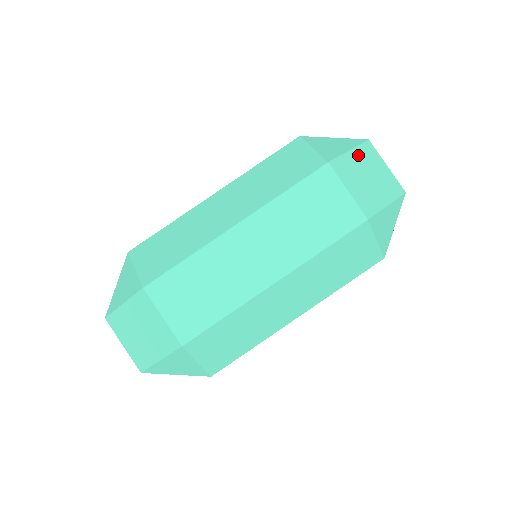
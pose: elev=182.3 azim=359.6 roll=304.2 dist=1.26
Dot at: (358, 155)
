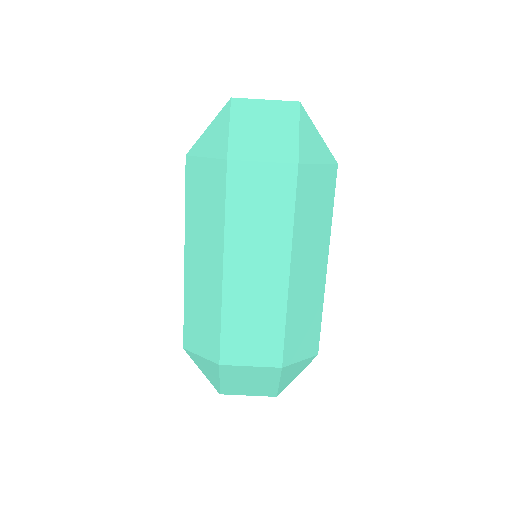
Dot at: (238, 122)
